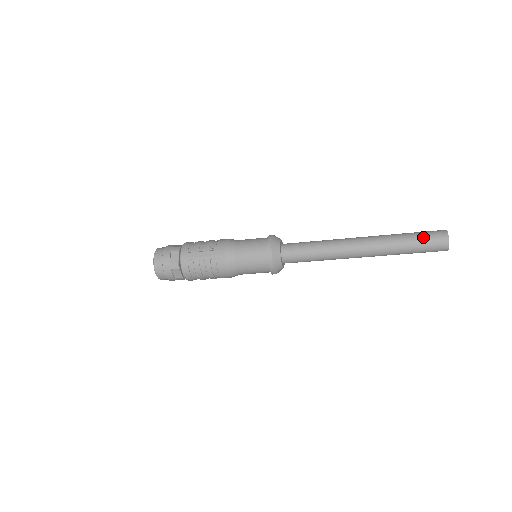
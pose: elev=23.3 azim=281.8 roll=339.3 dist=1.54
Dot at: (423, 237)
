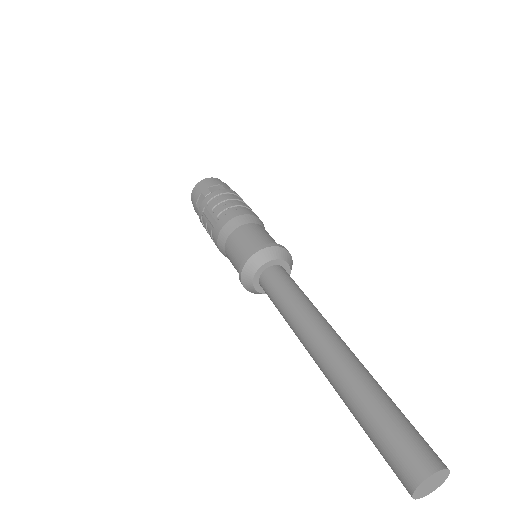
Dot at: (385, 439)
